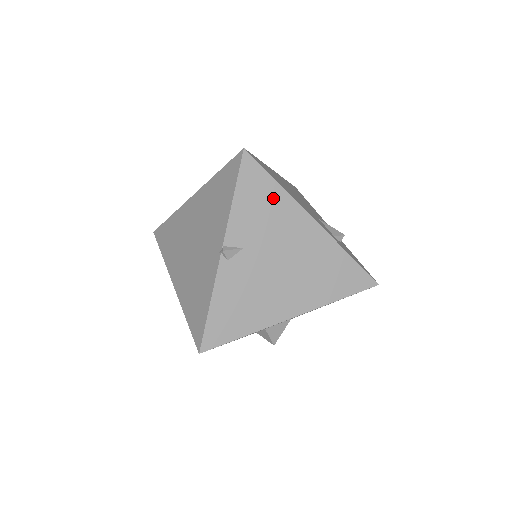
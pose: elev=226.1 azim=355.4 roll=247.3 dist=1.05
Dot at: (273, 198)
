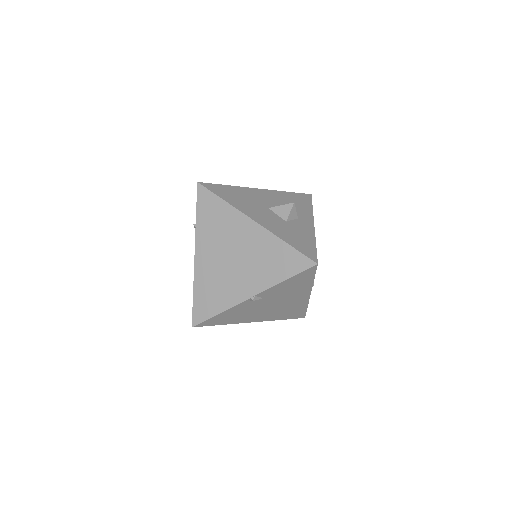
Dot at: (303, 284)
